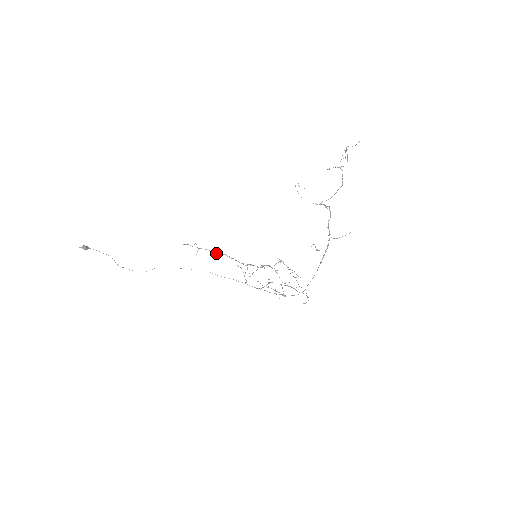
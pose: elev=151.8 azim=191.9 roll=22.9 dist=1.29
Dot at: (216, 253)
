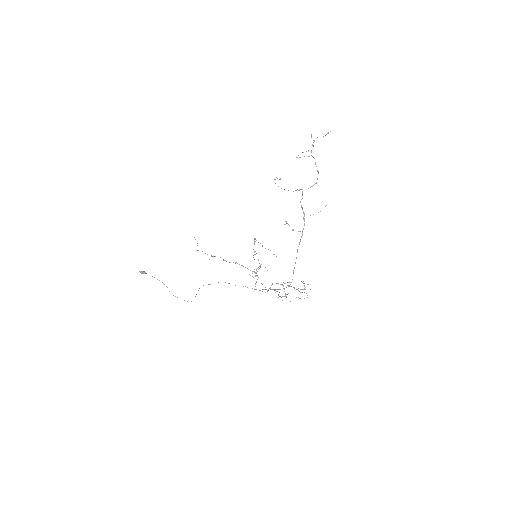
Dot at: occluded
